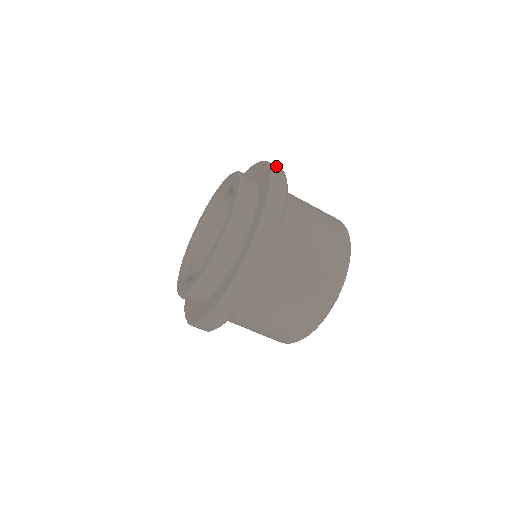
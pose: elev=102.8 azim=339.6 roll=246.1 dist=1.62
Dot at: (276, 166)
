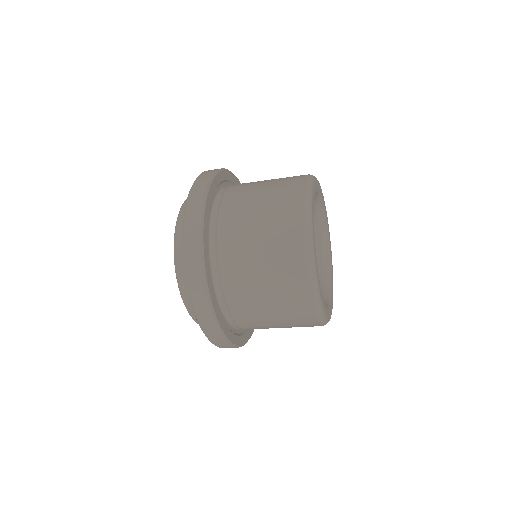
Dot at: occluded
